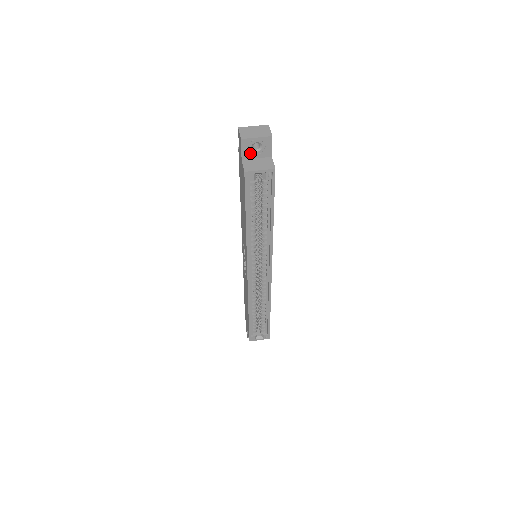
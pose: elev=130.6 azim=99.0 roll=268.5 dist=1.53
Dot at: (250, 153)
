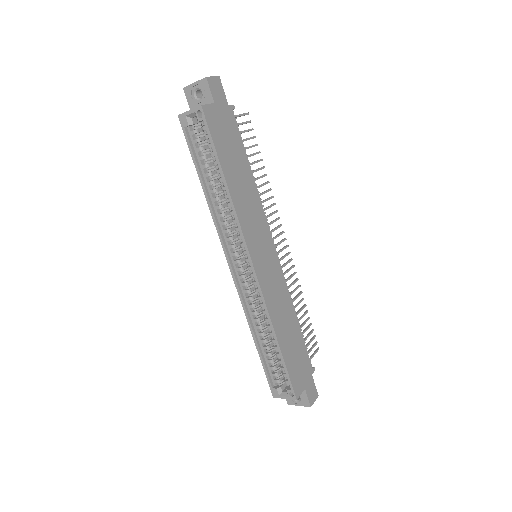
Dot at: (195, 103)
